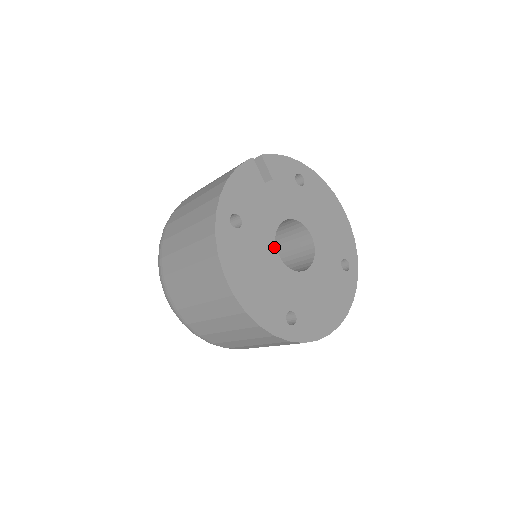
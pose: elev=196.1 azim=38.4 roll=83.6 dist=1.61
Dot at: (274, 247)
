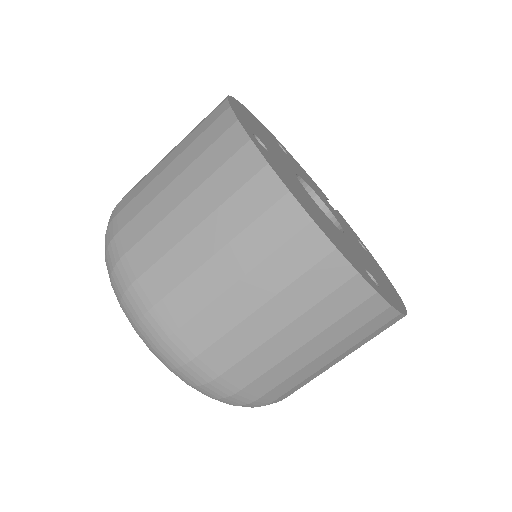
Dot at: (297, 173)
